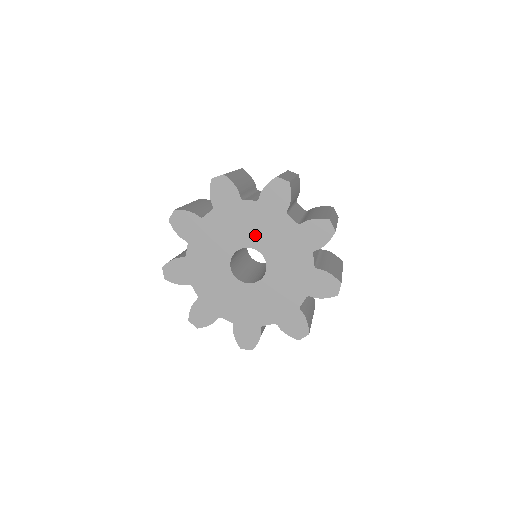
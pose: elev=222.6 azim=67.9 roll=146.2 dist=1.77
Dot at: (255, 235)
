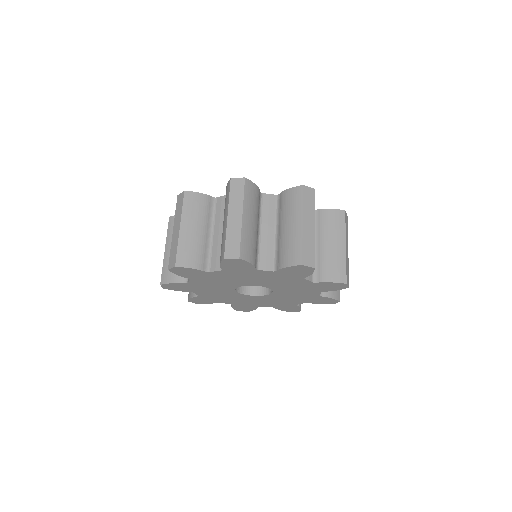
Dot at: (283, 288)
